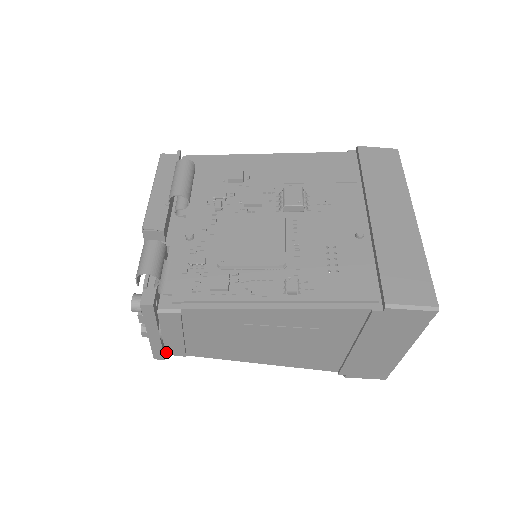
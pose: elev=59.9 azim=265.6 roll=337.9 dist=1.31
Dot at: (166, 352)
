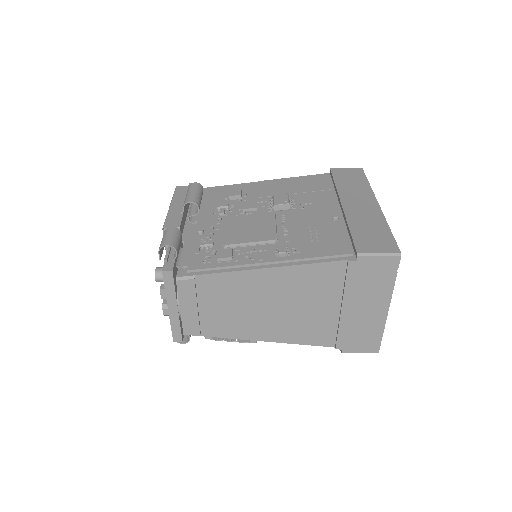
Dot at: (184, 331)
